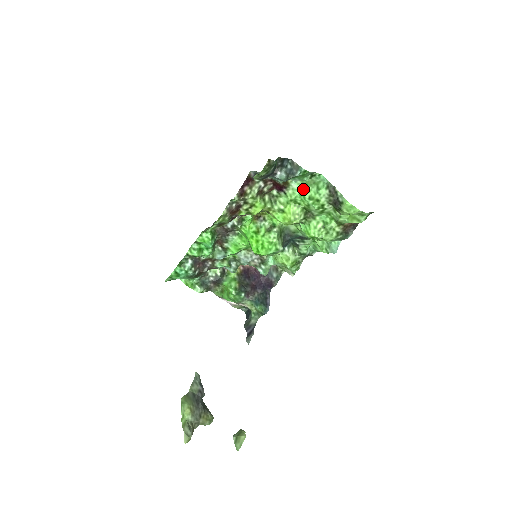
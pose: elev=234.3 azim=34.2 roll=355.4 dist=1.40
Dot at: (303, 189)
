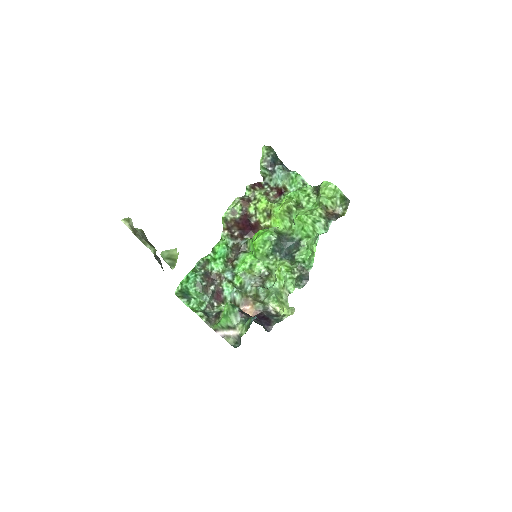
Dot at: occluded
